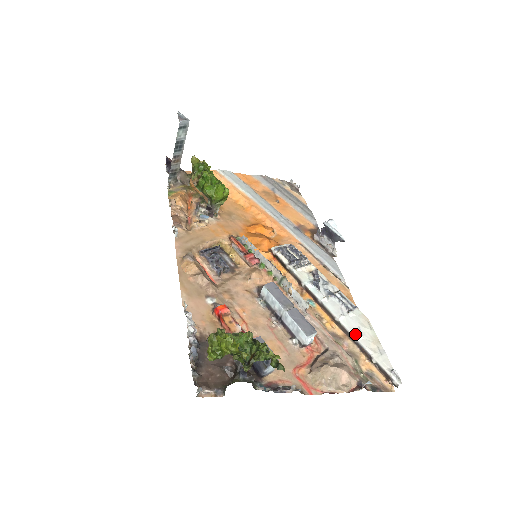
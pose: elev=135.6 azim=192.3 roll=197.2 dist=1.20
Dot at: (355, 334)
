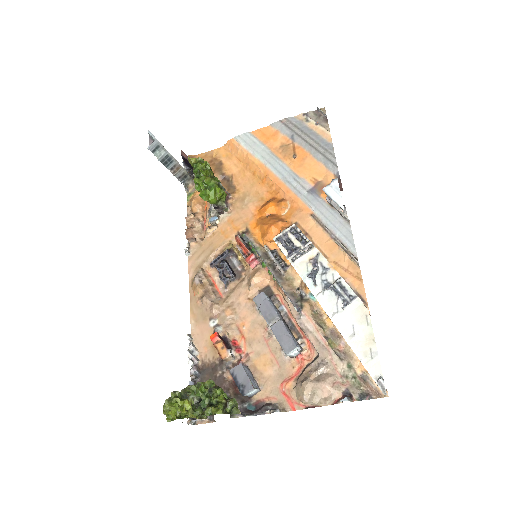
Dot at: (346, 336)
